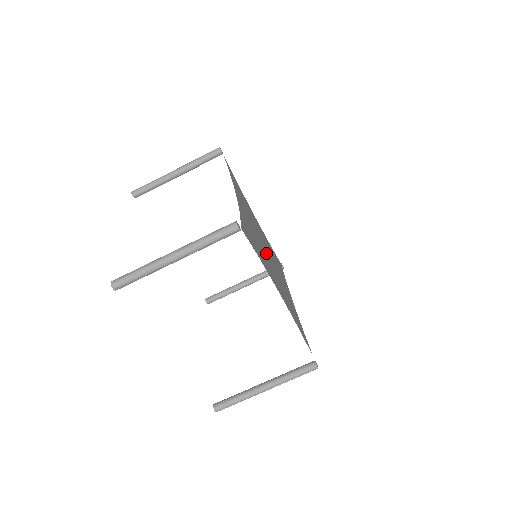
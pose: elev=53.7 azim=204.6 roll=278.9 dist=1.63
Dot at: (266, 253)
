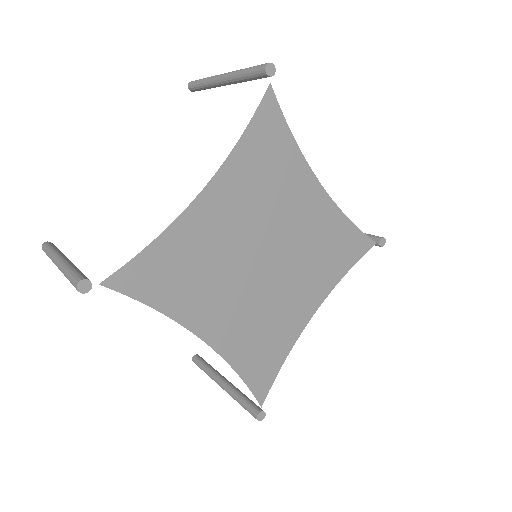
Dot at: (256, 266)
